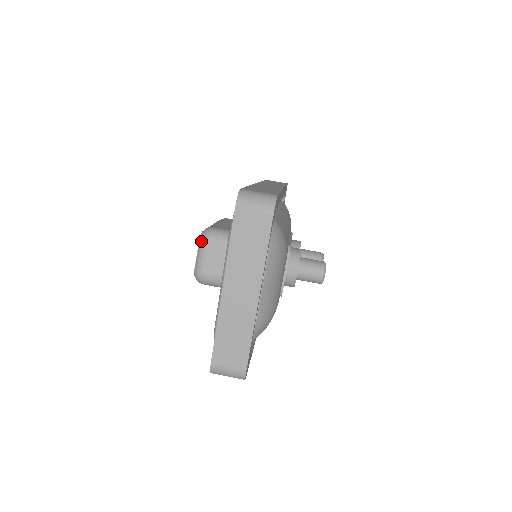
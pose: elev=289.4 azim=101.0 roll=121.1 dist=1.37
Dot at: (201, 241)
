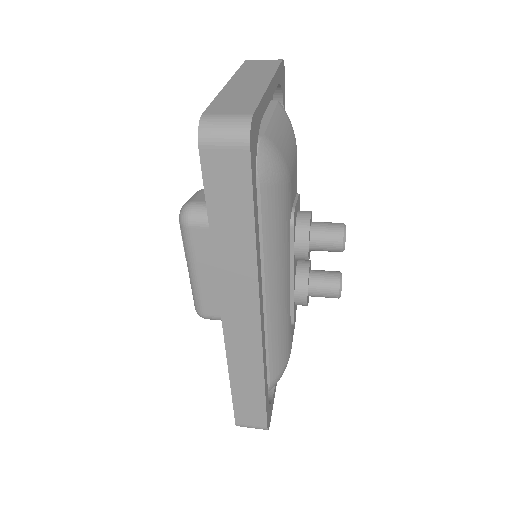
Dot at: (195, 193)
